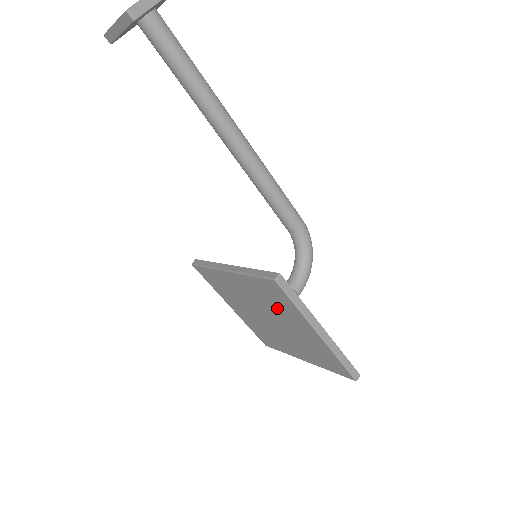
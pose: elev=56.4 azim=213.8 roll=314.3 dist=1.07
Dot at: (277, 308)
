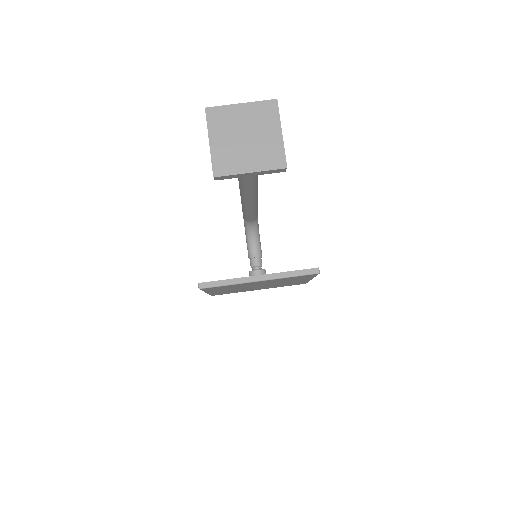
Dot at: occluded
